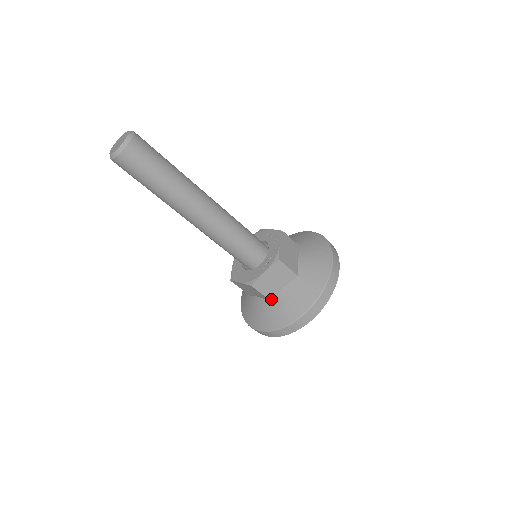
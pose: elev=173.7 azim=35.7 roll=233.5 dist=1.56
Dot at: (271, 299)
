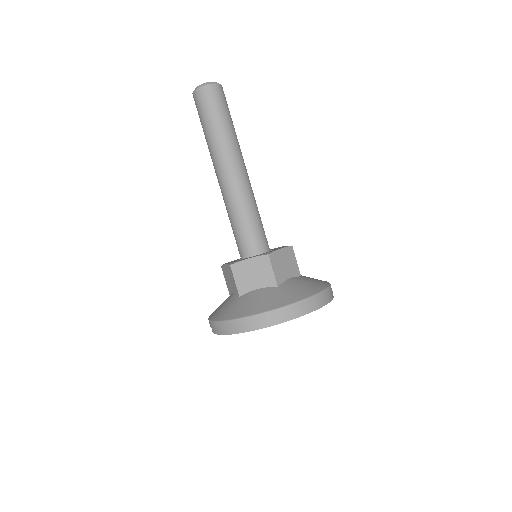
Dot at: (278, 284)
